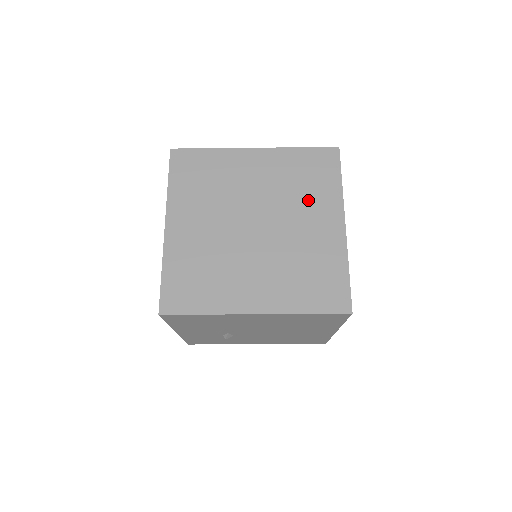
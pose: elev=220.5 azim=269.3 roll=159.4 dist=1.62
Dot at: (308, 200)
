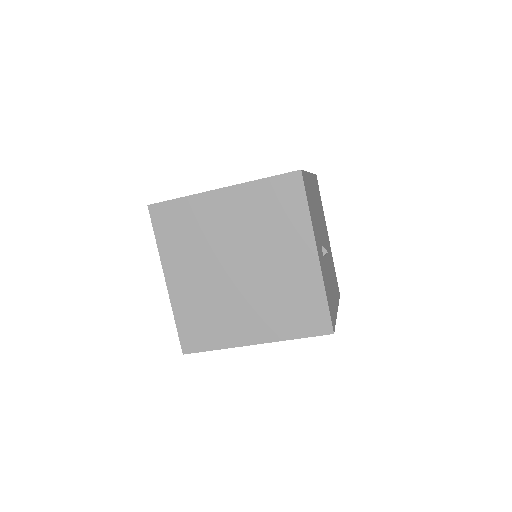
Dot at: (280, 235)
